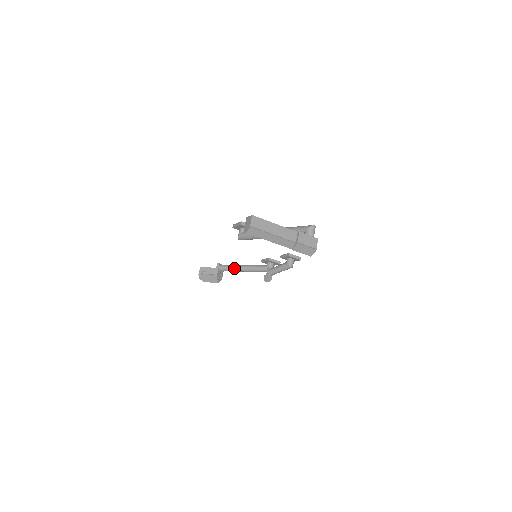
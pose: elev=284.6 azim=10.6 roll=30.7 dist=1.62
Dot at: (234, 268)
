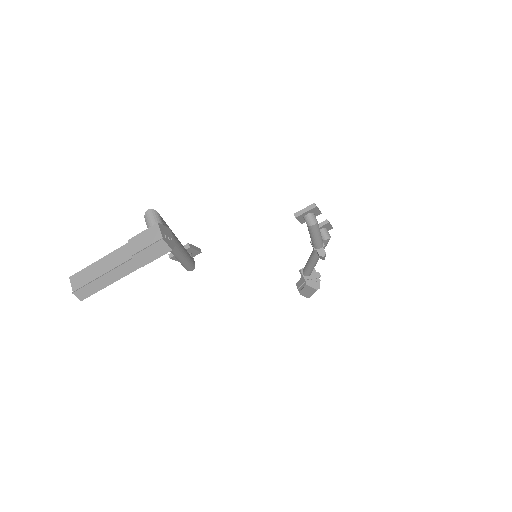
Dot at: (308, 265)
